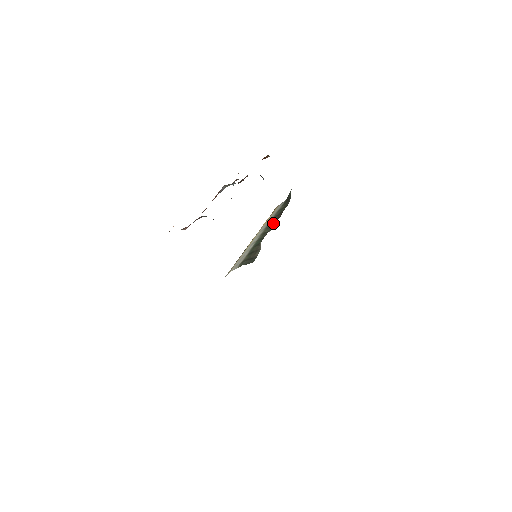
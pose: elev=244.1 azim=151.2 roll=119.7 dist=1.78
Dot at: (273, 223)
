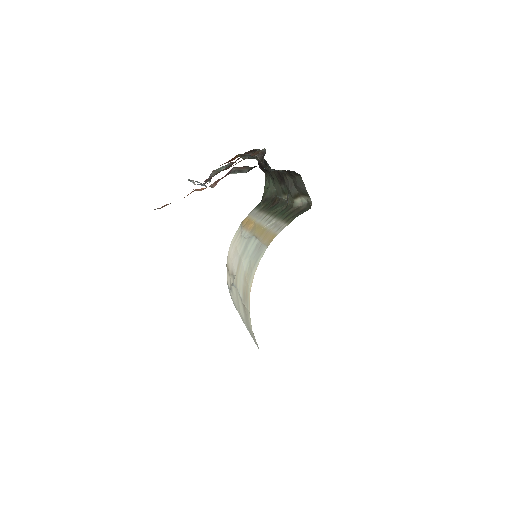
Dot at: (276, 206)
